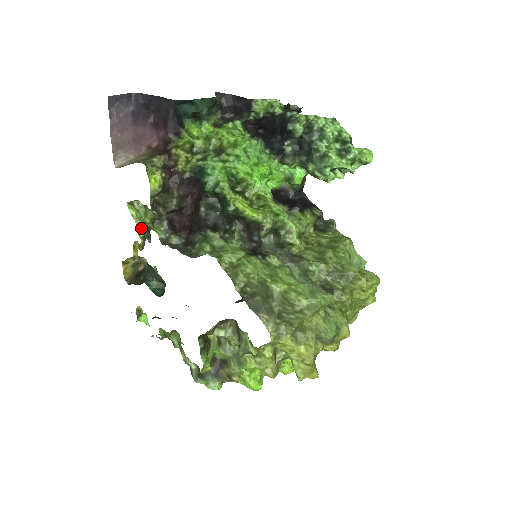
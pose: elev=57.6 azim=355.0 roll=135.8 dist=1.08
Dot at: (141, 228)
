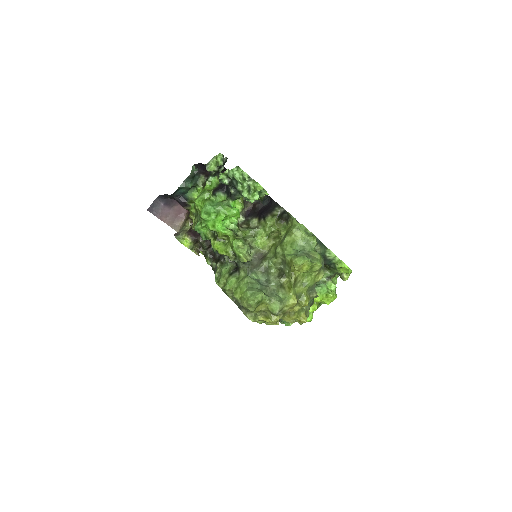
Dot at: occluded
